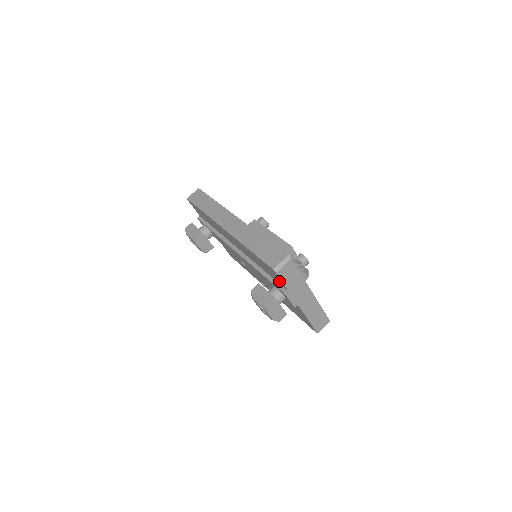
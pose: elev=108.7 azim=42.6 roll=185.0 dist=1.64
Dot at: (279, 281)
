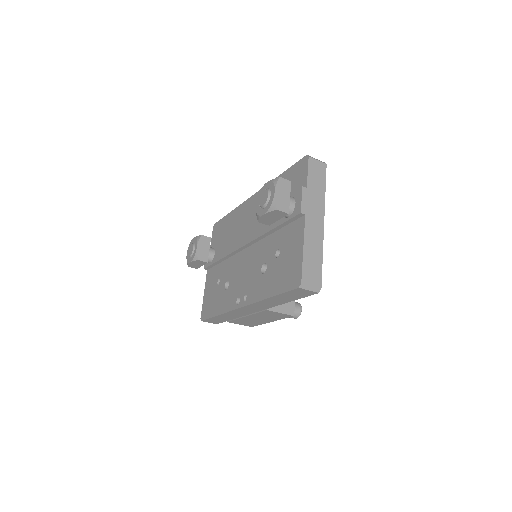
Dot at: (300, 183)
